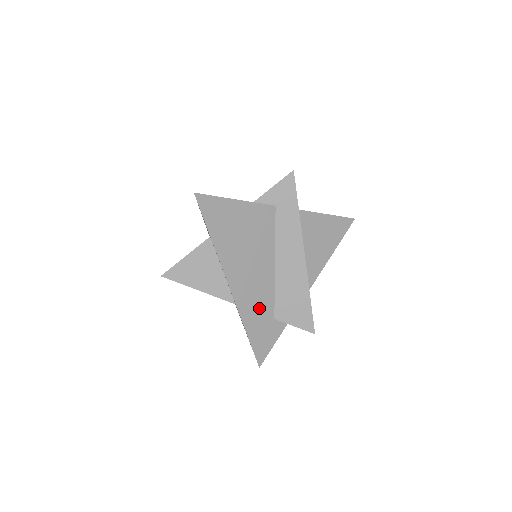
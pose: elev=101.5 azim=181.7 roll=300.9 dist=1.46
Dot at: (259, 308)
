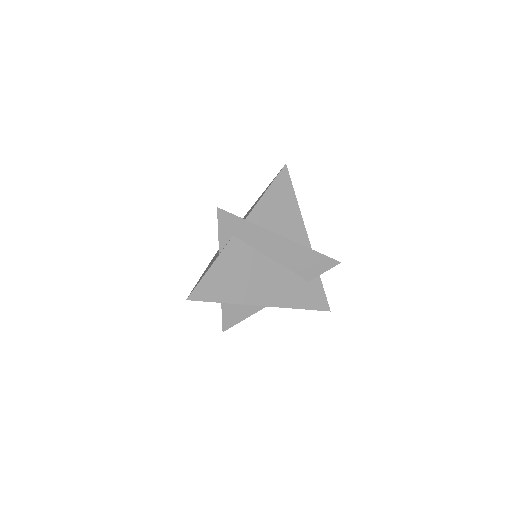
Dot at: (293, 290)
